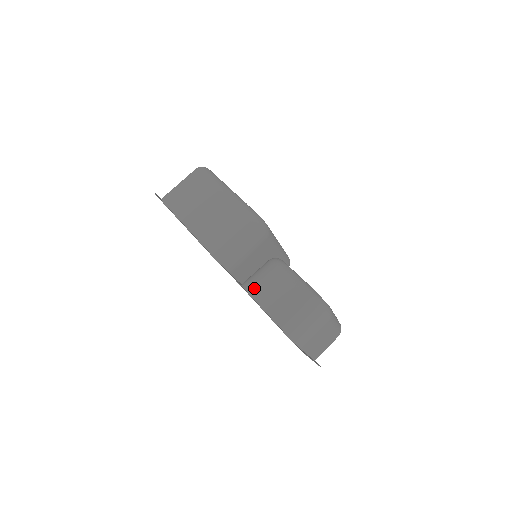
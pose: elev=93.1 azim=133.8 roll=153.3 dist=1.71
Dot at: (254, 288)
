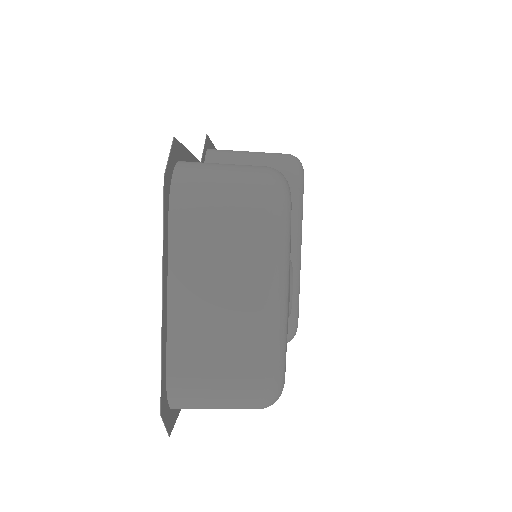
Dot at: occluded
